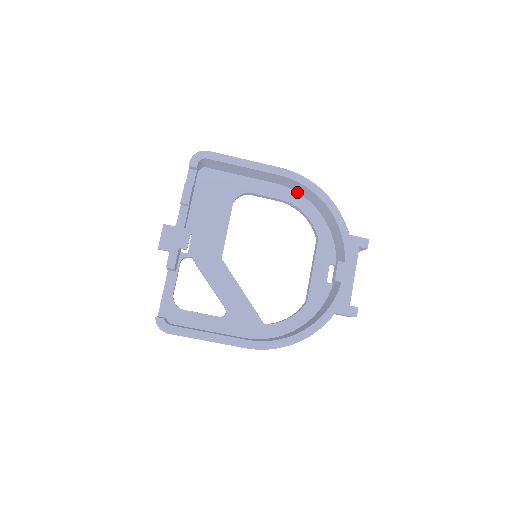
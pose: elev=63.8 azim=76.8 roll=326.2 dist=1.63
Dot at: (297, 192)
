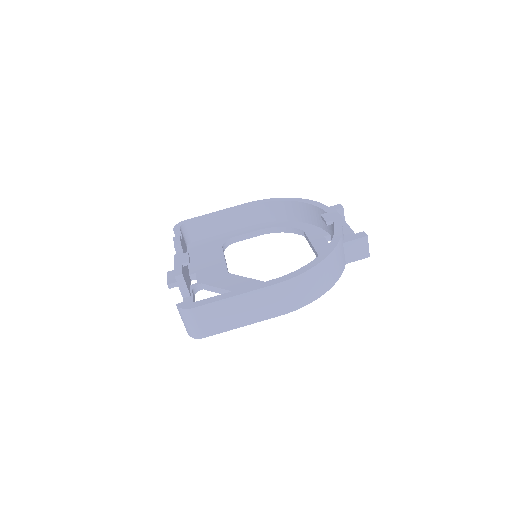
Dot at: (270, 222)
